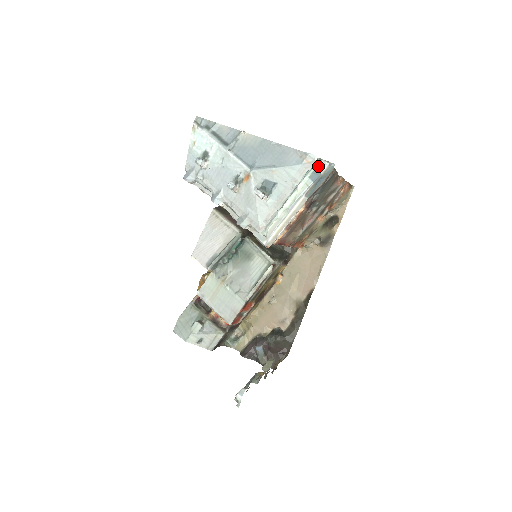
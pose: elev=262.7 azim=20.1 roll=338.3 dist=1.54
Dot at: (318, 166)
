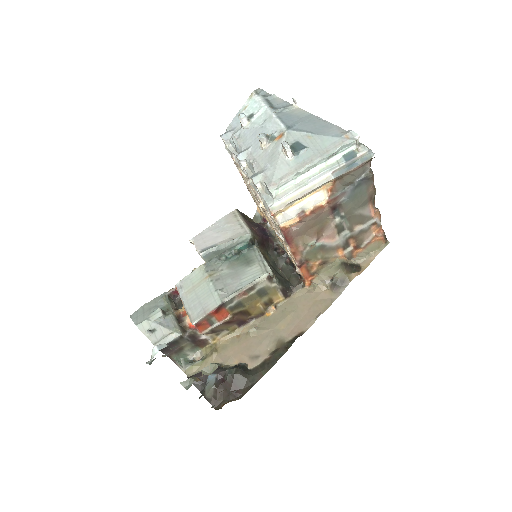
Dot at: (356, 146)
